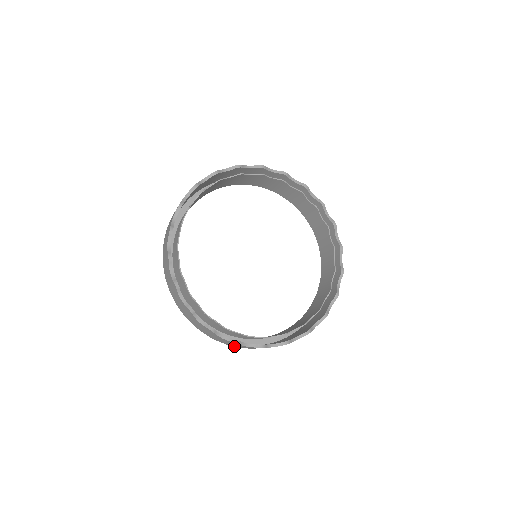
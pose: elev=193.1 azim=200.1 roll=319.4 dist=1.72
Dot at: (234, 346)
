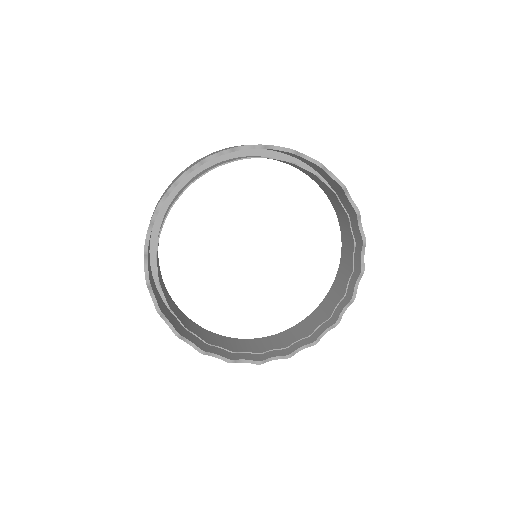
Dot at: occluded
